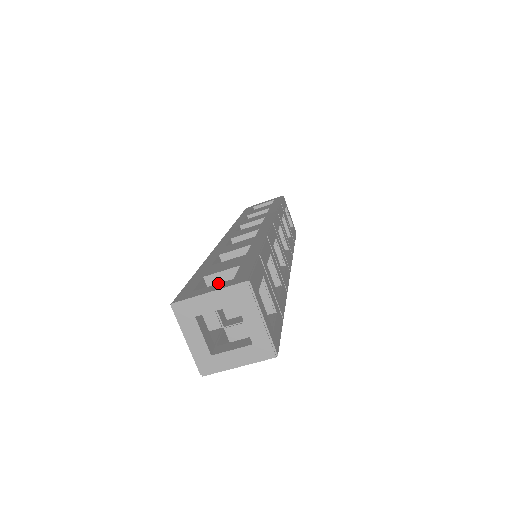
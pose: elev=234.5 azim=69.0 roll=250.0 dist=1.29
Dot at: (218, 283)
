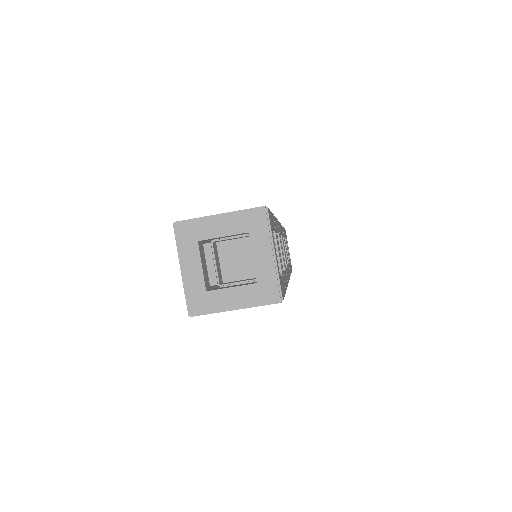
Dot at: occluded
